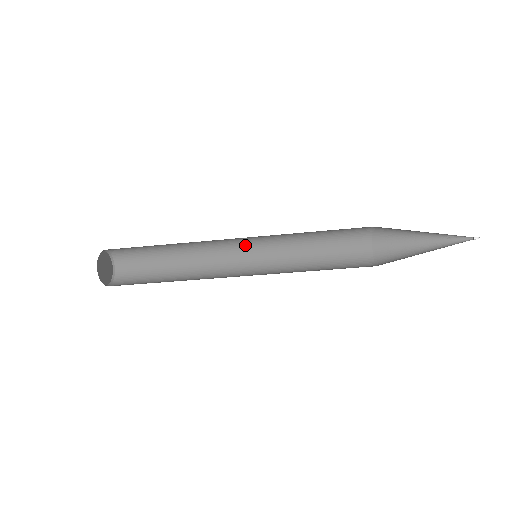
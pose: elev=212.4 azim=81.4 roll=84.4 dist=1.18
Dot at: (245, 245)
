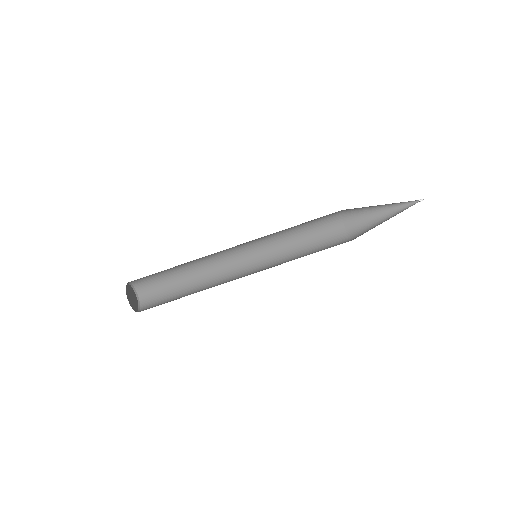
Dot at: (246, 258)
